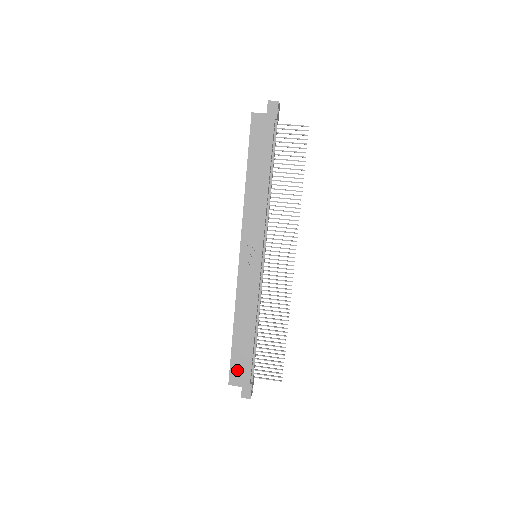
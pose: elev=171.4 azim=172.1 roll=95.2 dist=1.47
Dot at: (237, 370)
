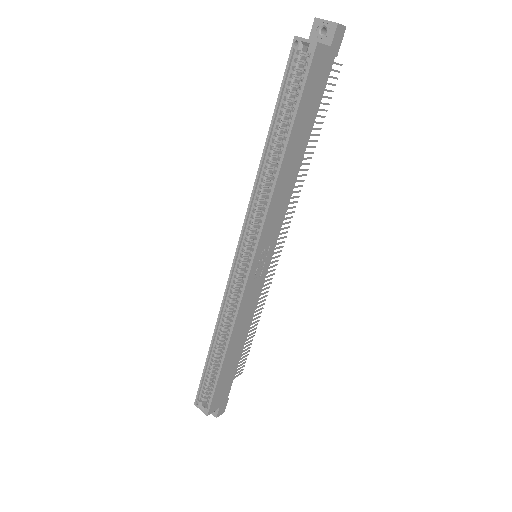
Dot at: (219, 395)
